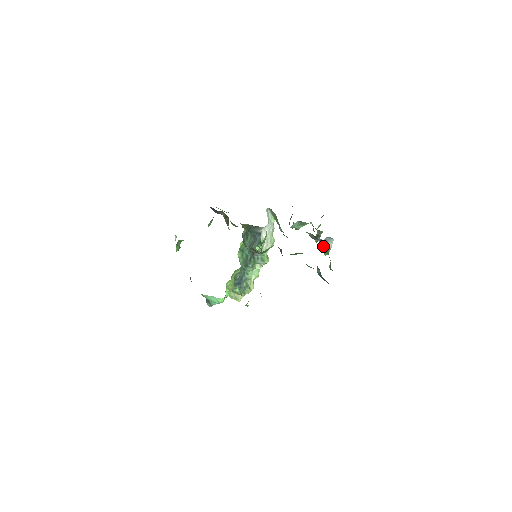
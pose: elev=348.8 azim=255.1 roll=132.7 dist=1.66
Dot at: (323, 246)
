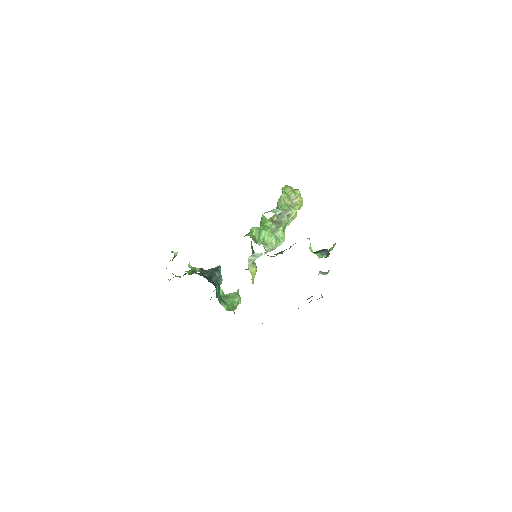
Dot at: occluded
